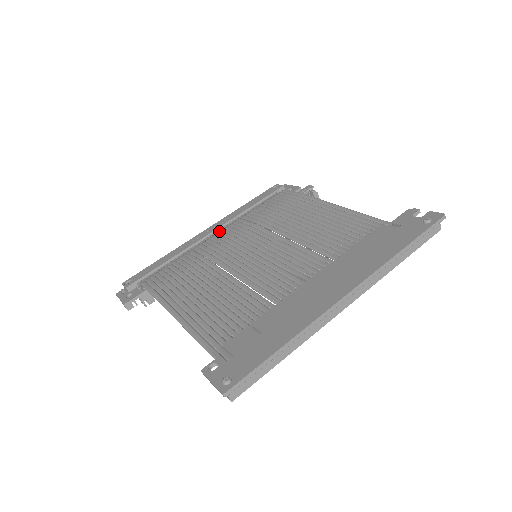
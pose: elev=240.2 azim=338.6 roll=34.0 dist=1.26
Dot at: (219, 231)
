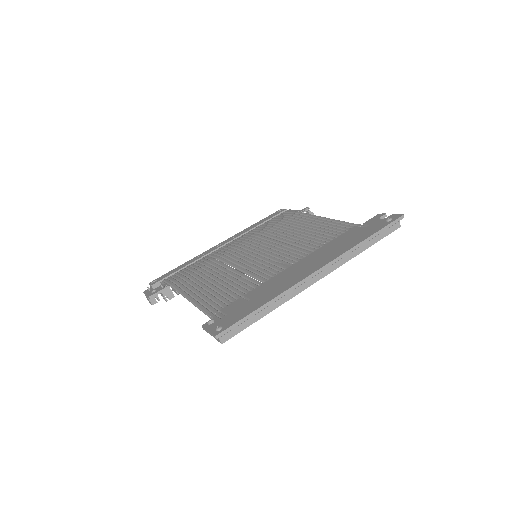
Dot at: (230, 242)
